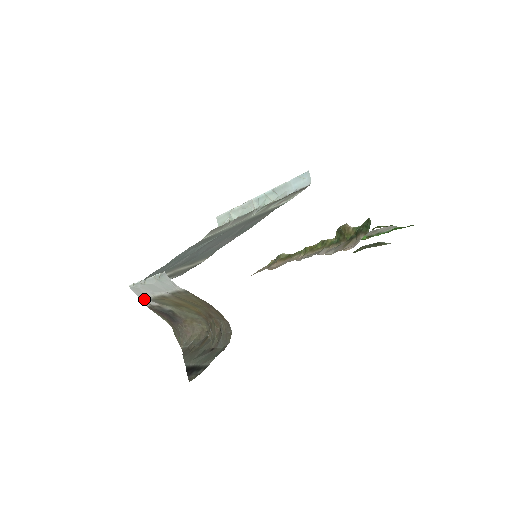
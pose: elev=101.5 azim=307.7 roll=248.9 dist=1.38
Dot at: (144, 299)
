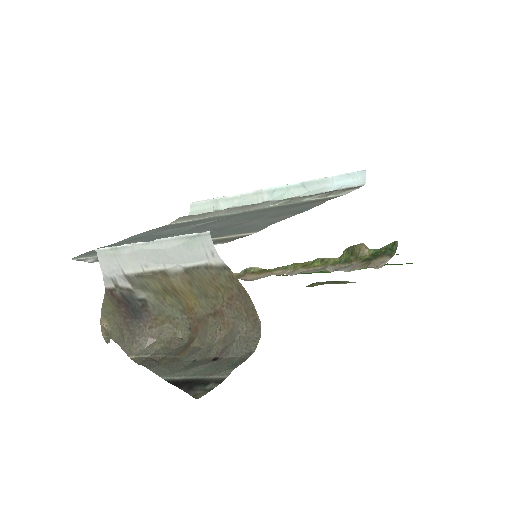
Dot at: (111, 275)
